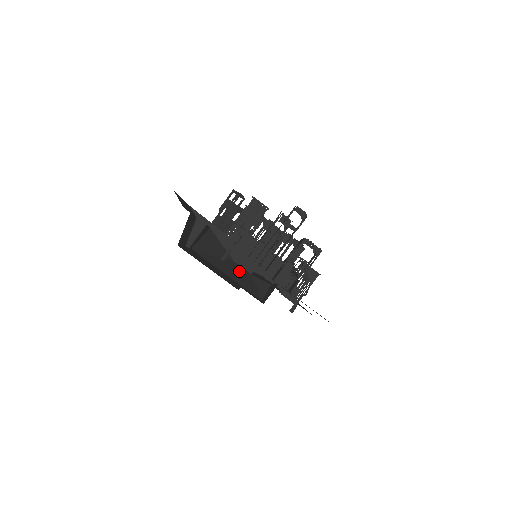
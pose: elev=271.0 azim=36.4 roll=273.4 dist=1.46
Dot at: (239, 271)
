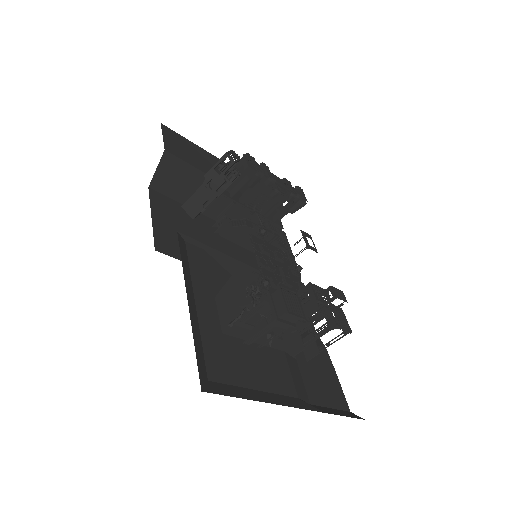
Dot at: (241, 298)
